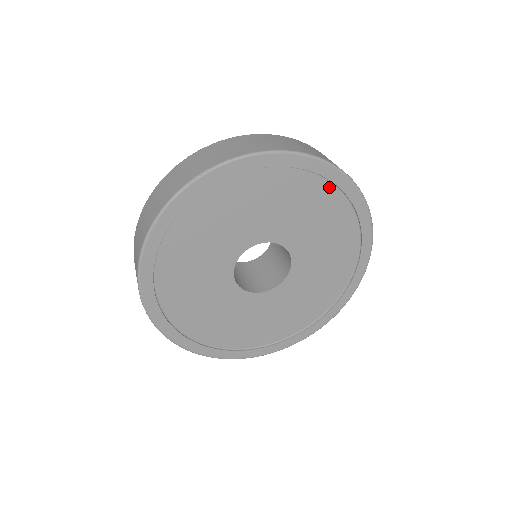
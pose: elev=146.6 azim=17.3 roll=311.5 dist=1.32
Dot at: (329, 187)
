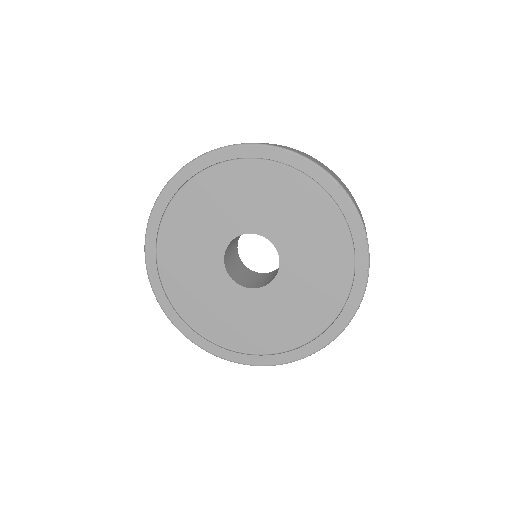
Dot at: (309, 183)
